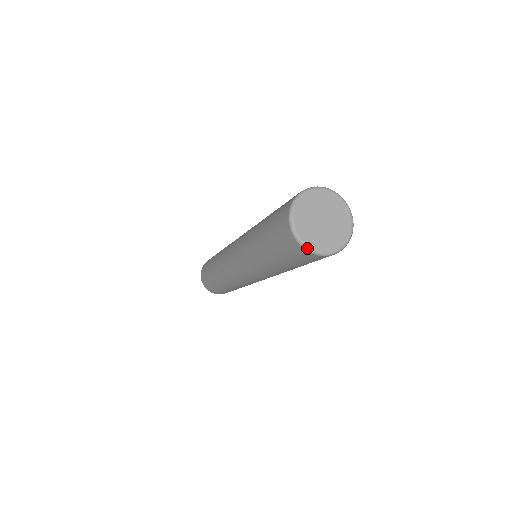
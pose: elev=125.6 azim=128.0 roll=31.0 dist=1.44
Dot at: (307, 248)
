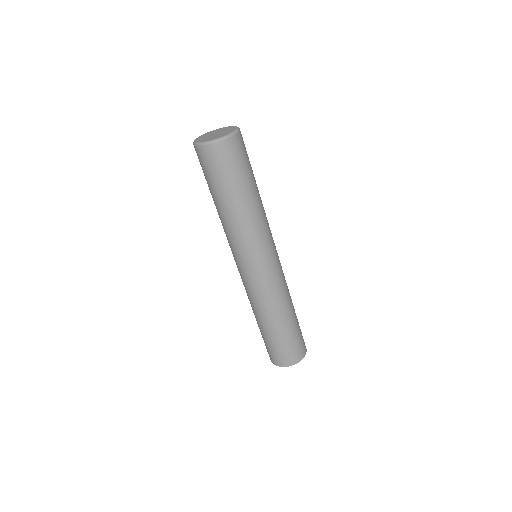
Dot at: (227, 136)
